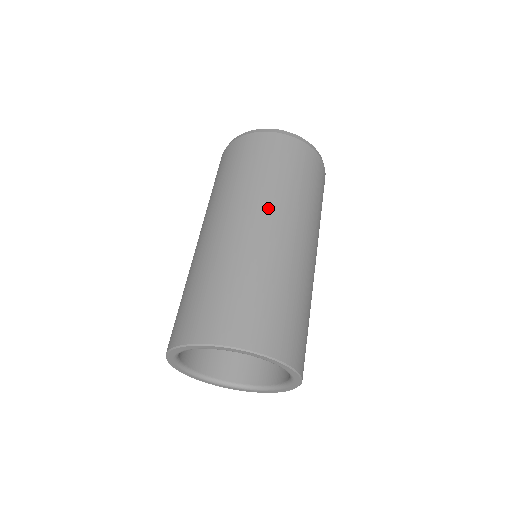
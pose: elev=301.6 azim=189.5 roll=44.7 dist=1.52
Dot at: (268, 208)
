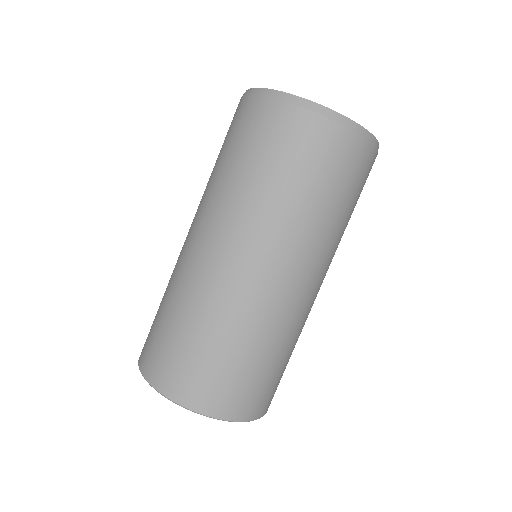
Dot at: (322, 265)
